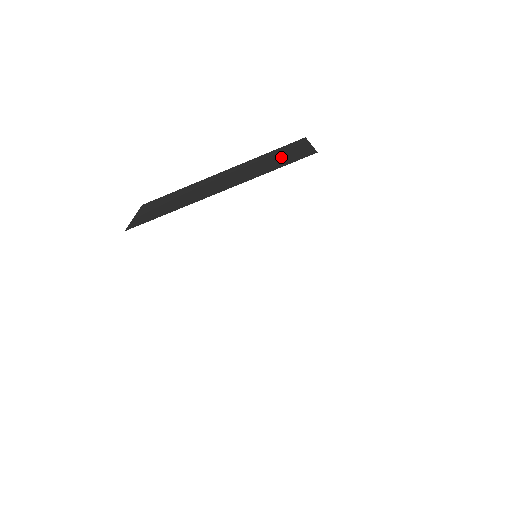
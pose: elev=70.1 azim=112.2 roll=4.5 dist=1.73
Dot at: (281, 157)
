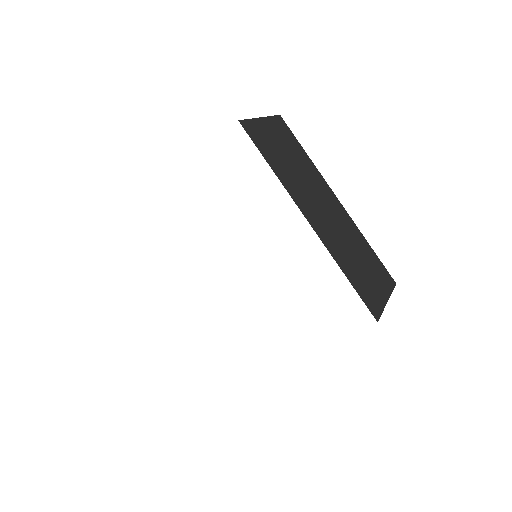
Dot at: occluded
